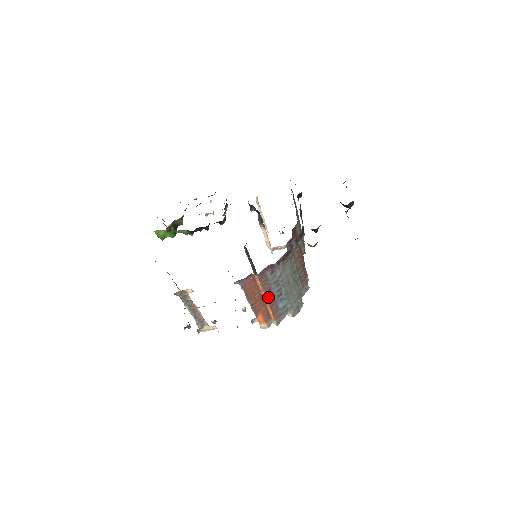
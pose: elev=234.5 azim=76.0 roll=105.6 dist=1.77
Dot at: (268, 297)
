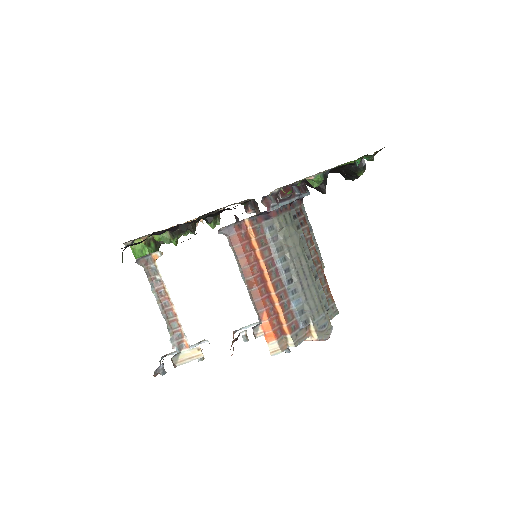
Dot at: (272, 275)
